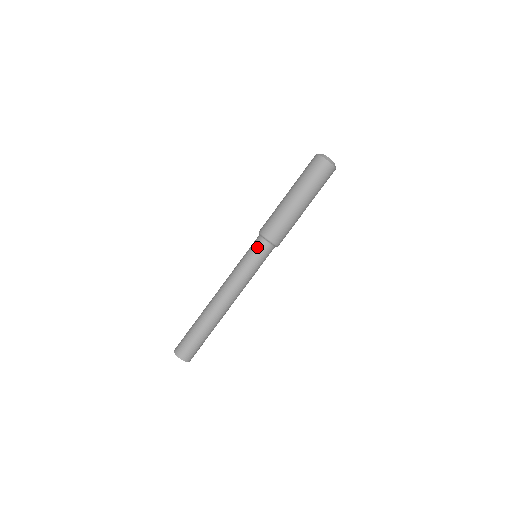
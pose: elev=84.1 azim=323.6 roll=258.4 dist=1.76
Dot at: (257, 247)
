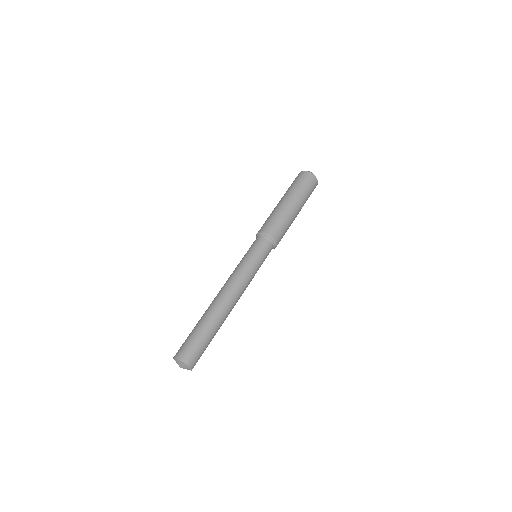
Dot at: (259, 244)
